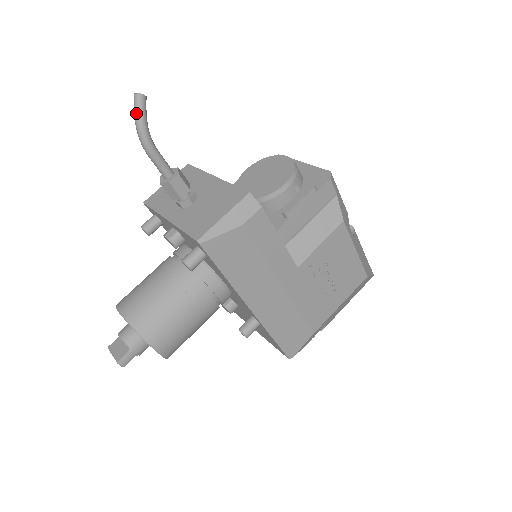
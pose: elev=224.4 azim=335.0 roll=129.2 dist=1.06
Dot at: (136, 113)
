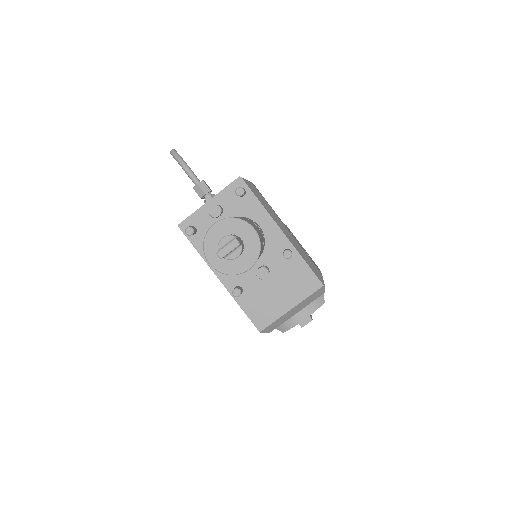
Dot at: (176, 154)
